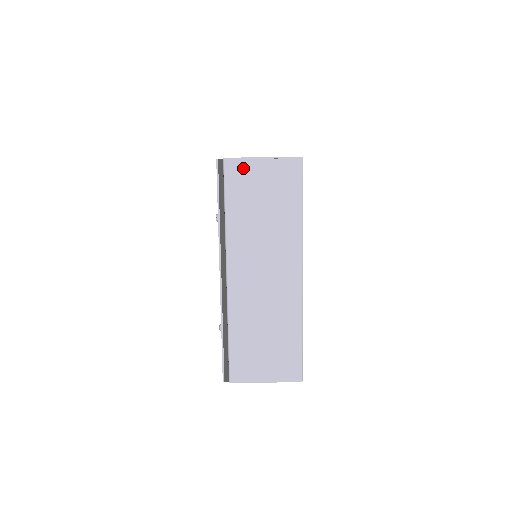
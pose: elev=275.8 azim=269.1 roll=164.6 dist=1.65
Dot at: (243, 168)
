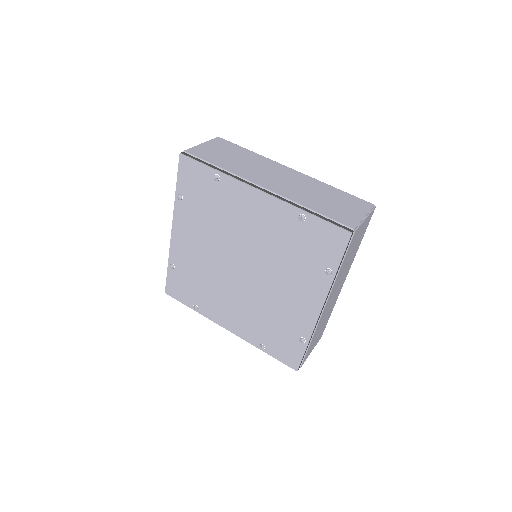
Dot at: (198, 150)
